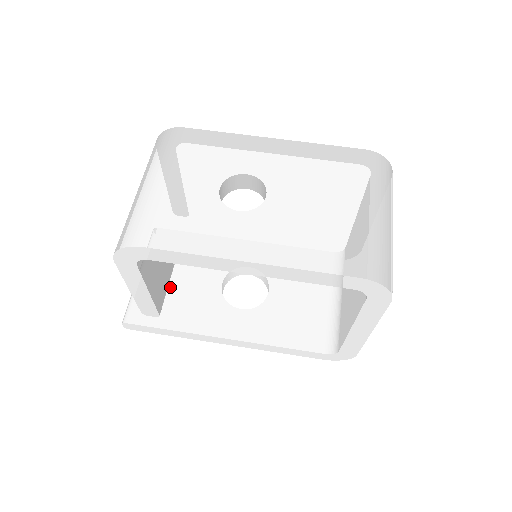
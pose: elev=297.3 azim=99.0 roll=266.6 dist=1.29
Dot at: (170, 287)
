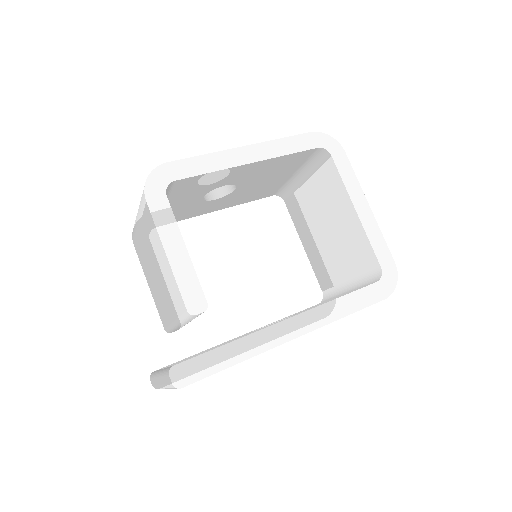
Dot at: occluded
